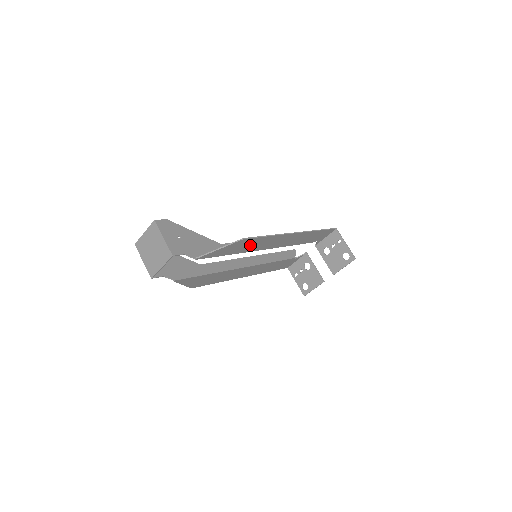
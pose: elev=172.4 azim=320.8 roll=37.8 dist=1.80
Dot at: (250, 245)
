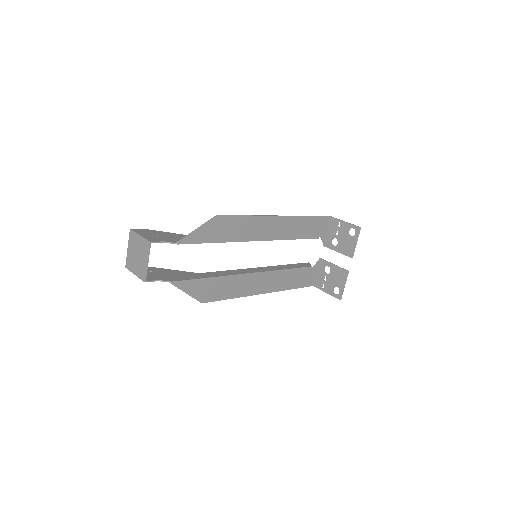
Dot at: (233, 229)
